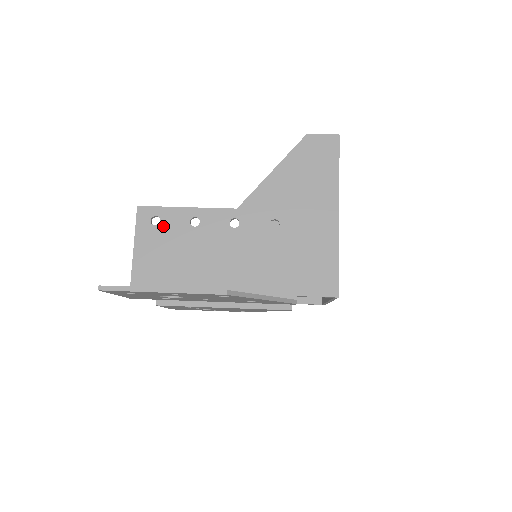
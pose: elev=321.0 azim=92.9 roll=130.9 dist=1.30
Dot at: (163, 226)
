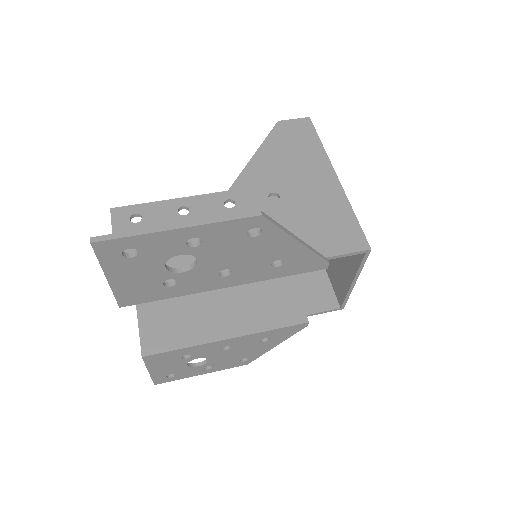
Dot at: (146, 221)
